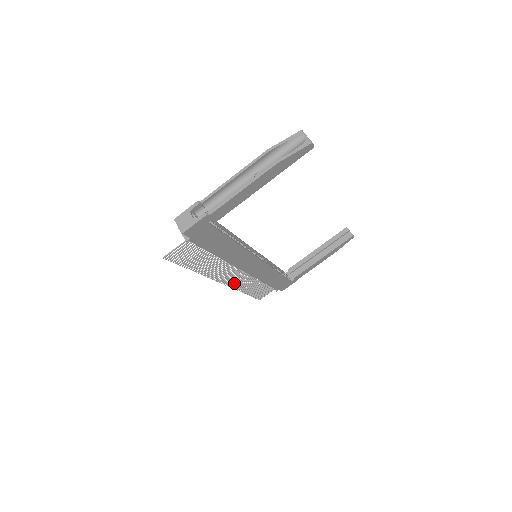
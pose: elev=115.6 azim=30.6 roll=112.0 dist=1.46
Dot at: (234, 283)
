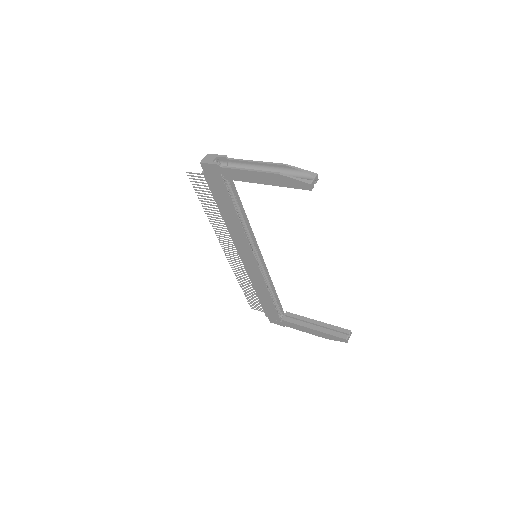
Dot at: occluded
